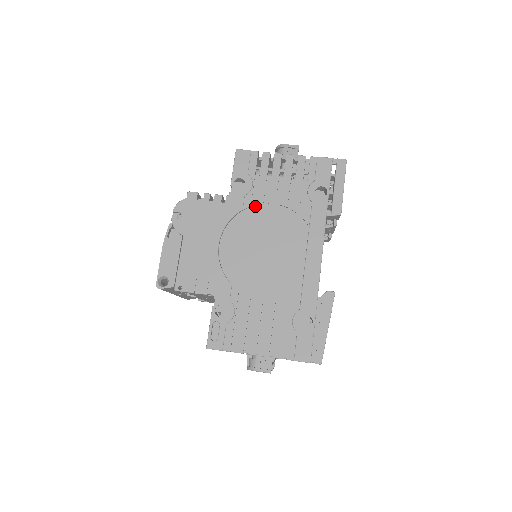
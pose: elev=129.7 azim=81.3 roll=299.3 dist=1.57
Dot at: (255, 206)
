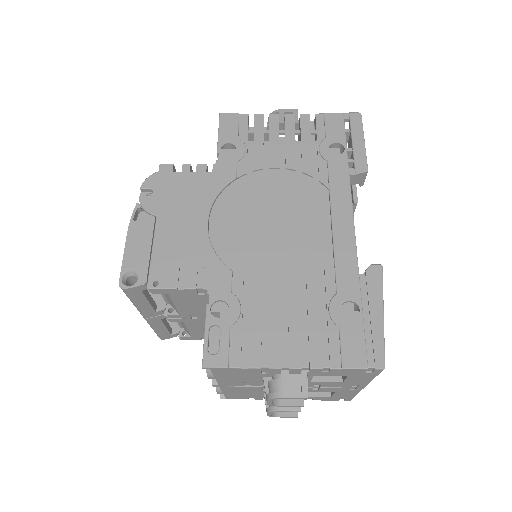
Dot at: (252, 173)
